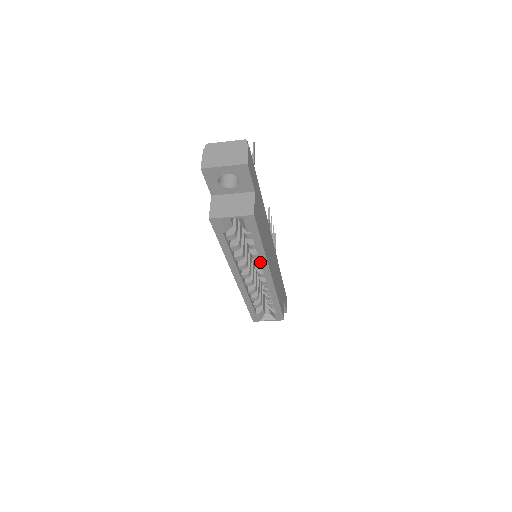
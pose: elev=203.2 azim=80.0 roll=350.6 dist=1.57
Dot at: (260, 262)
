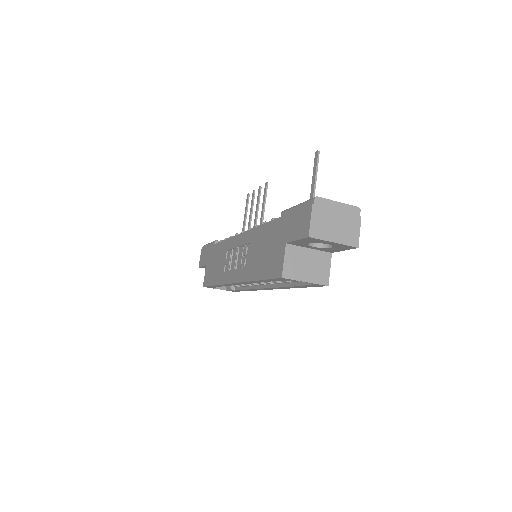
Dot at: (277, 287)
